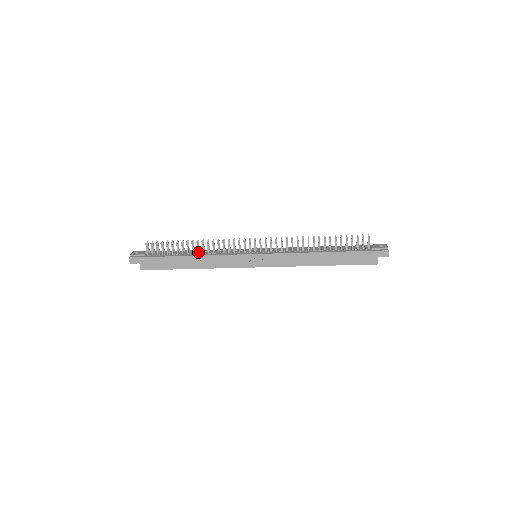
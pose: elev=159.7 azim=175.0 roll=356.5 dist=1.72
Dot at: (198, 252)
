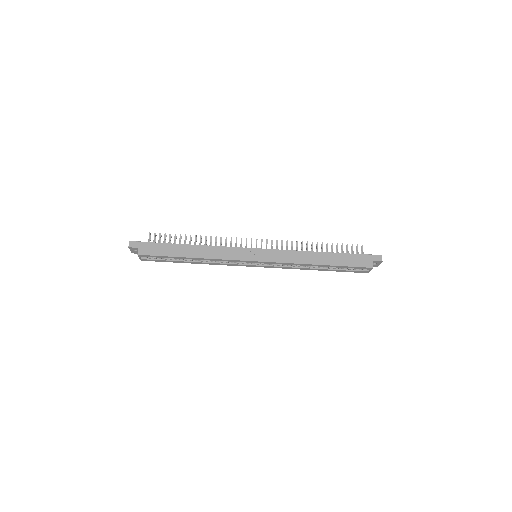
Dot at: occluded
